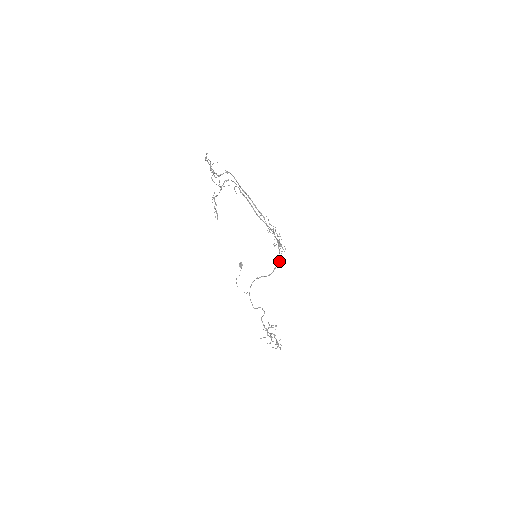
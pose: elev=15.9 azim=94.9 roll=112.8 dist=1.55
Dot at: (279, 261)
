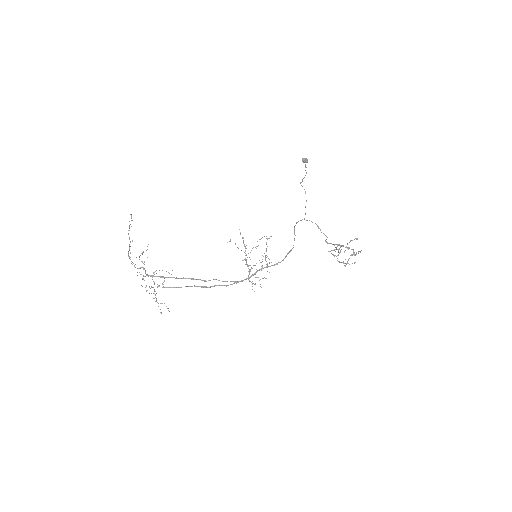
Dot at: (282, 260)
